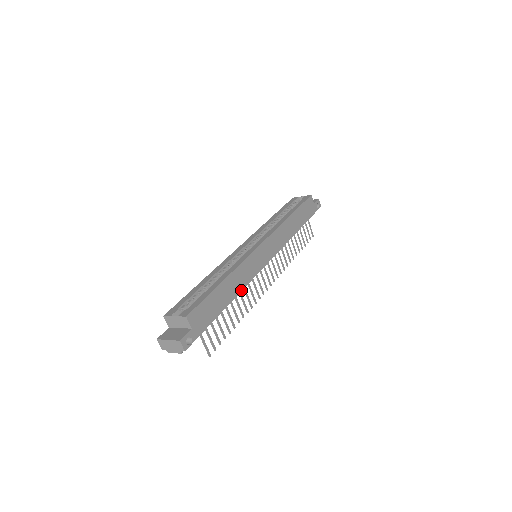
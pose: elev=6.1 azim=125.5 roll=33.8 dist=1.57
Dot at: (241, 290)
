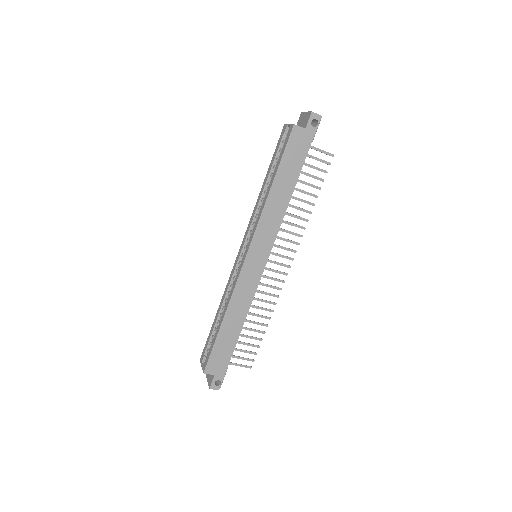
Dot at: (247, 313)
